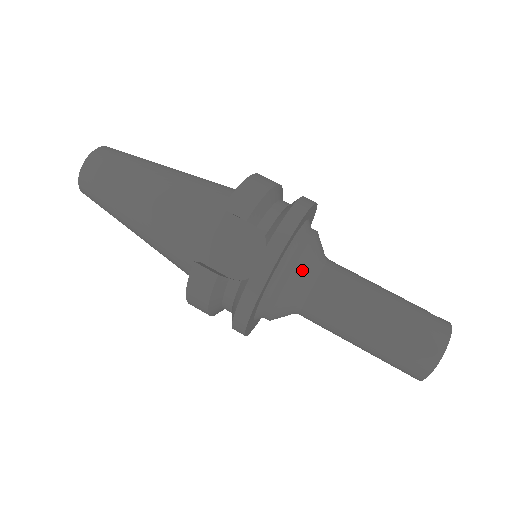
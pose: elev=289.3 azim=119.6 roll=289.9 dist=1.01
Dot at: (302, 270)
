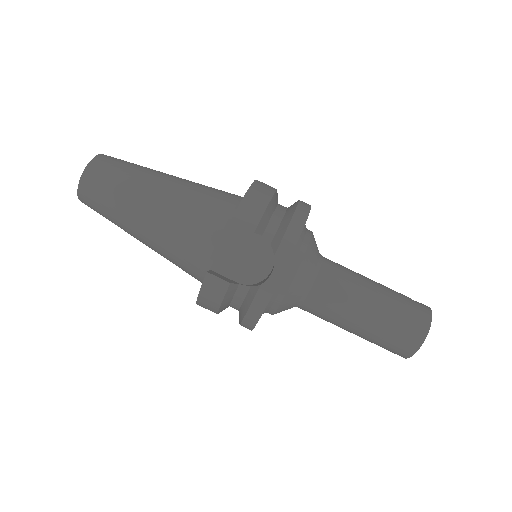
Dot at: (304, 272)
